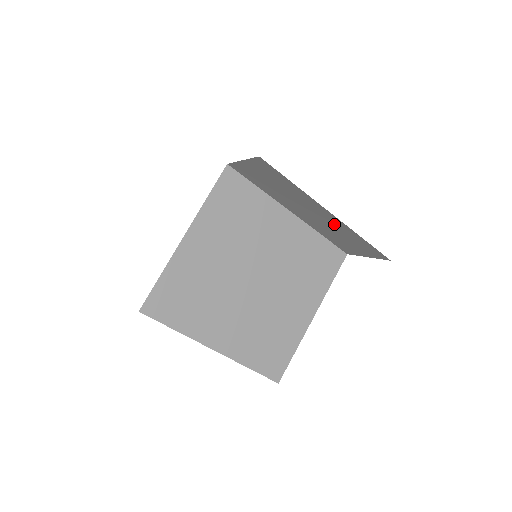
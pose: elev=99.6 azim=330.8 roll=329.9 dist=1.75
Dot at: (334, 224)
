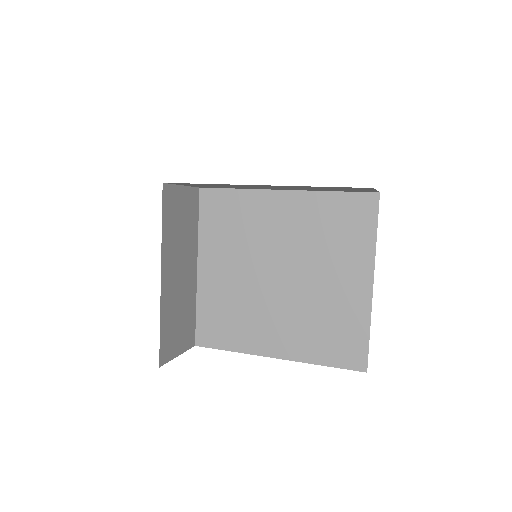
Dot at: (290, 187)
